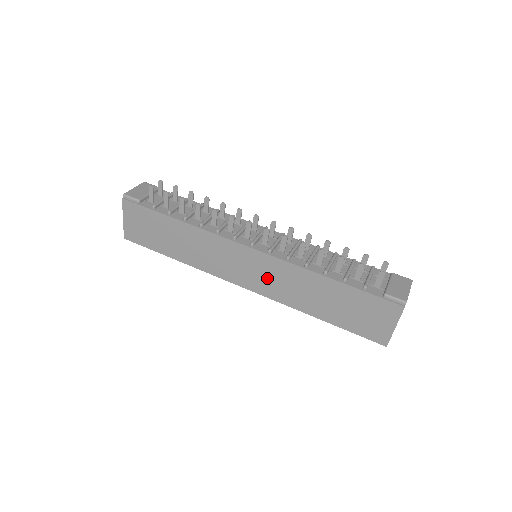
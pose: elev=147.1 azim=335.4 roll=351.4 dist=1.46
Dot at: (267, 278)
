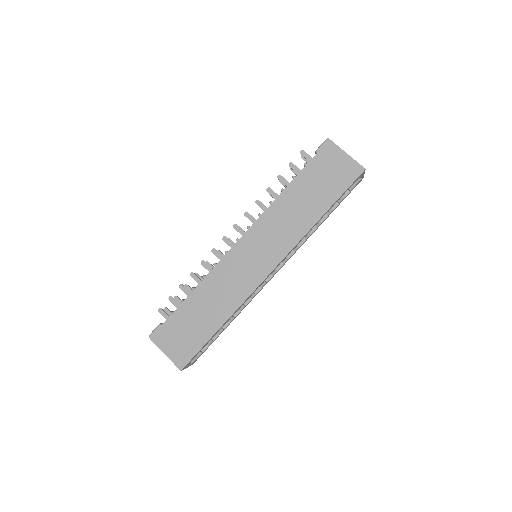
Dot at: (269, 242)
